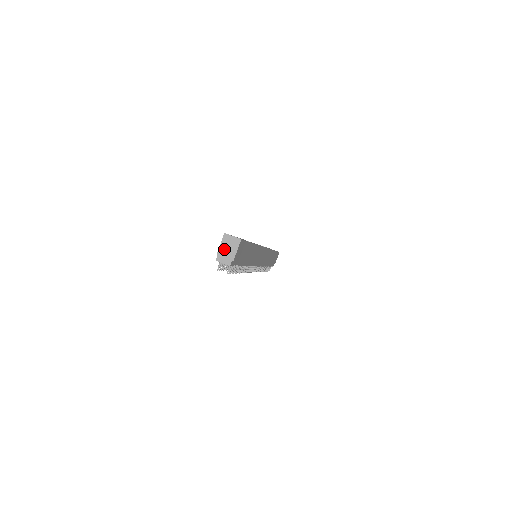
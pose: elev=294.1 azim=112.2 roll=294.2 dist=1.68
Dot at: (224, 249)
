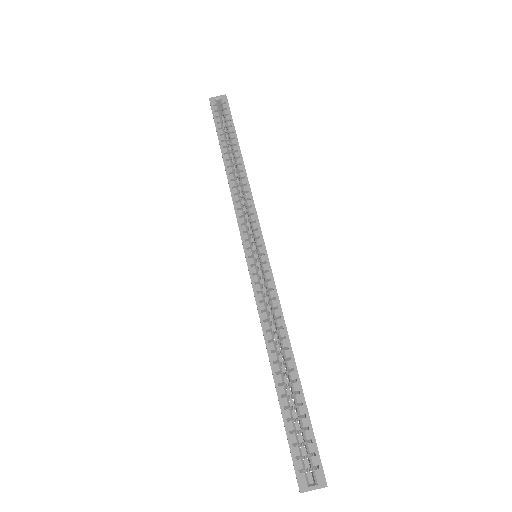
Dot at: occluded
